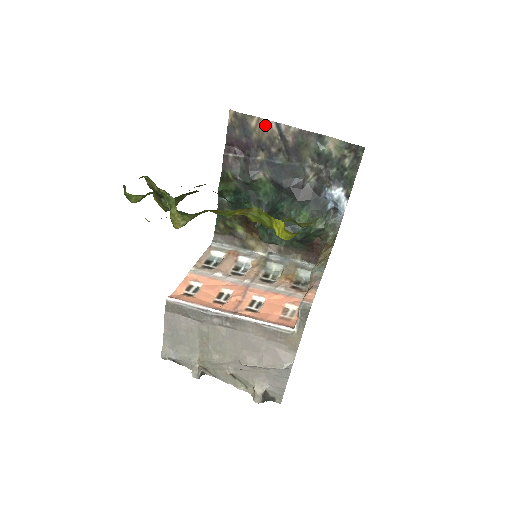
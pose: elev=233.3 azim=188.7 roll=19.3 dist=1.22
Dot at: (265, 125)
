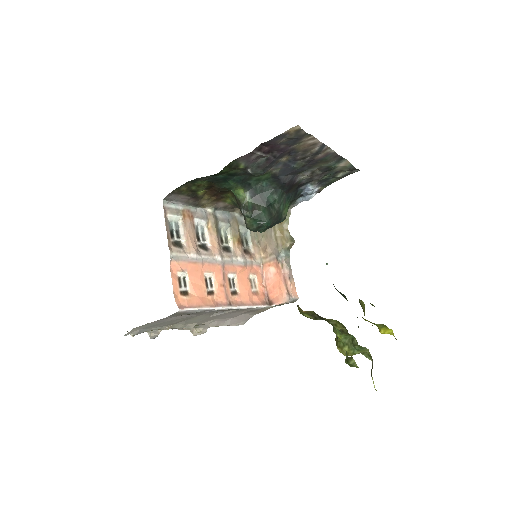
Dot at: (313, 143)
